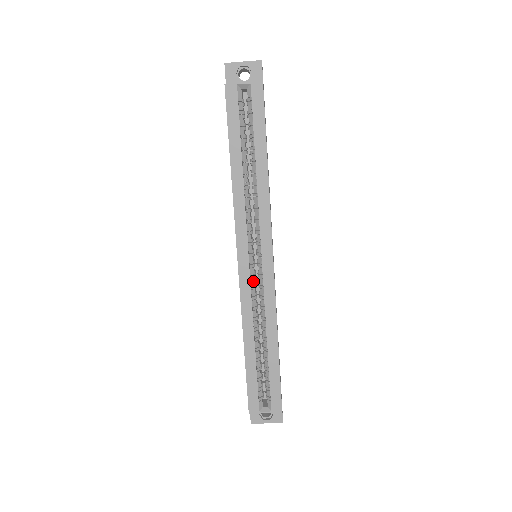
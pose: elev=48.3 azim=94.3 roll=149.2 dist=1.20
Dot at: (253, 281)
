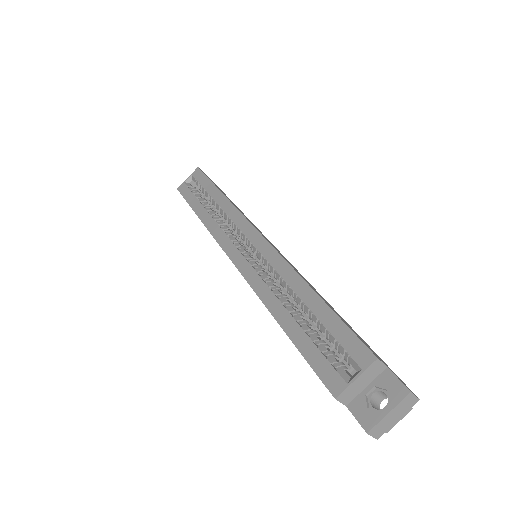
Dot at: (254, 264)
